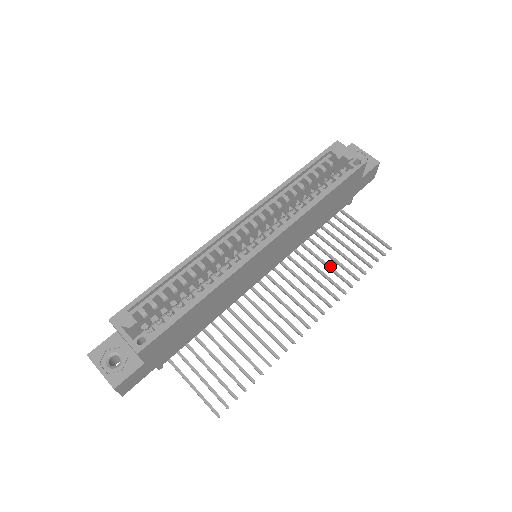
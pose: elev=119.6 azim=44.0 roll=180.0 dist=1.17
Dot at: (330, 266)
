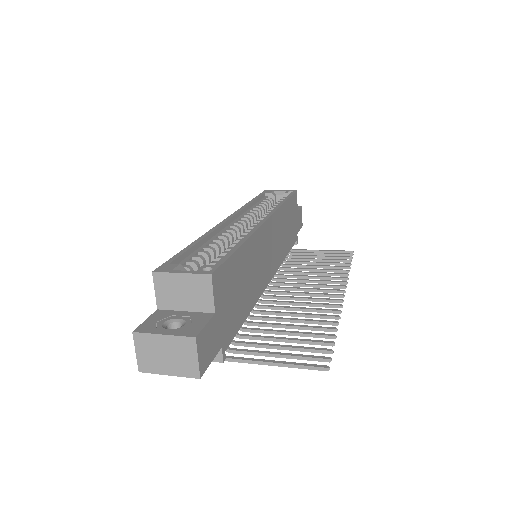
Dot at: occluded
